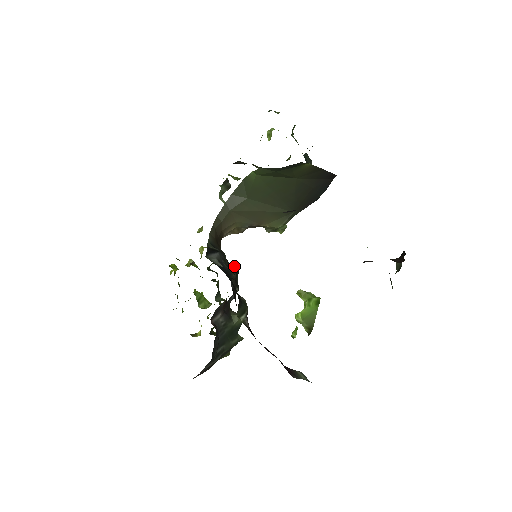
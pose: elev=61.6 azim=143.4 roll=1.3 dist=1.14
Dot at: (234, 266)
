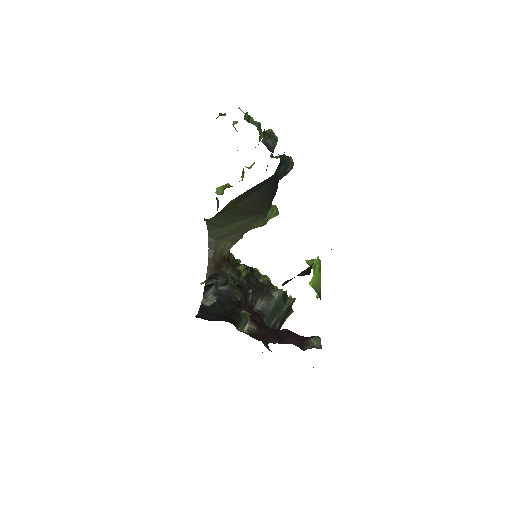
Dot at: (244, 271)
